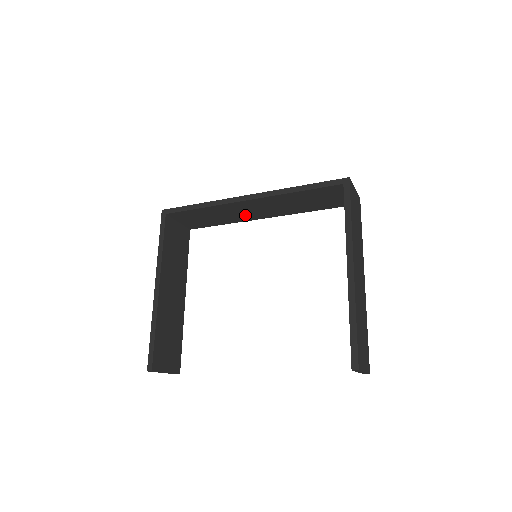
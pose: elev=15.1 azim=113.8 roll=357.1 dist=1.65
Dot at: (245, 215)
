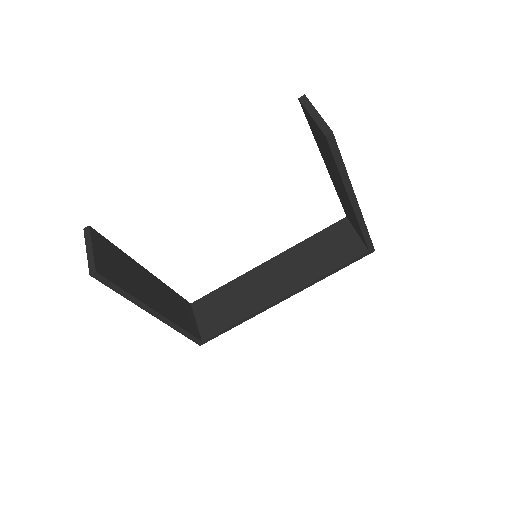
Dot at: (263, 294)
